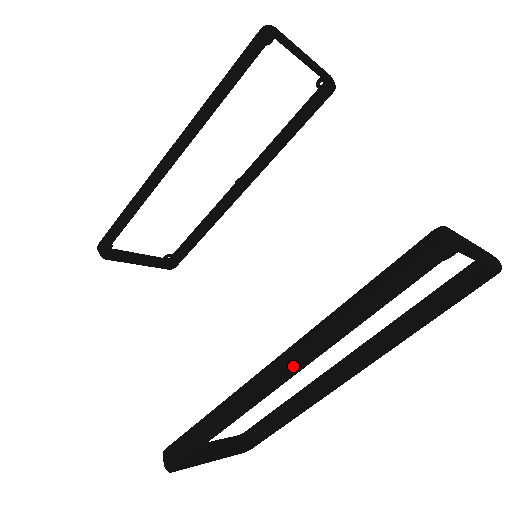
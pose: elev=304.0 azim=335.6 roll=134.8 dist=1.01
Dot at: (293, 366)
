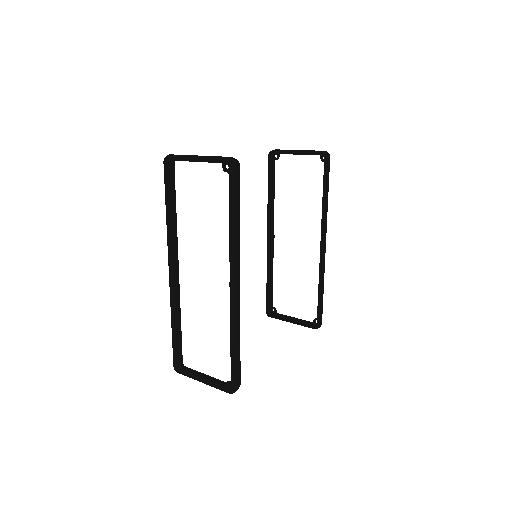
Dot at: (169, 259)
